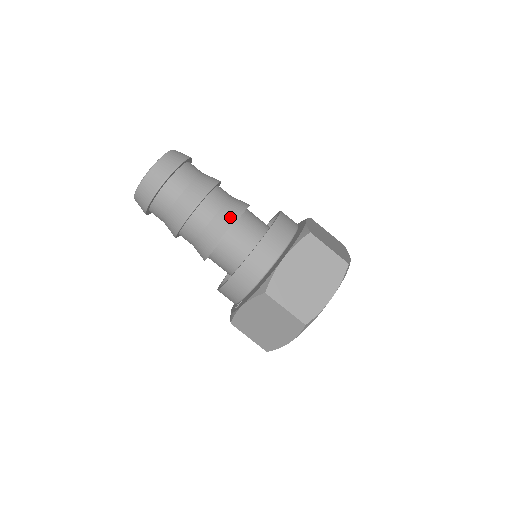
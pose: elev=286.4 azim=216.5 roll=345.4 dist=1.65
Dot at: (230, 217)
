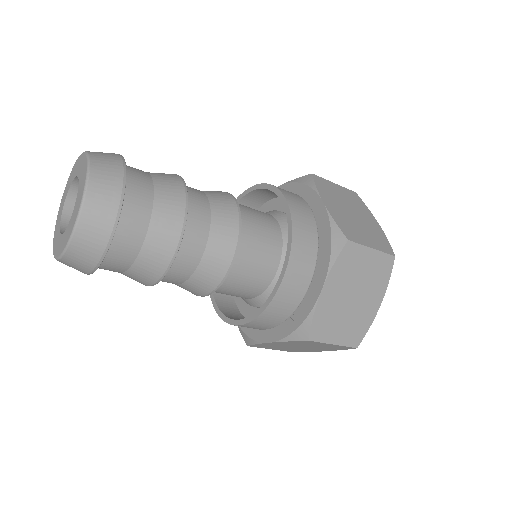
Dot at: (226, 199)
